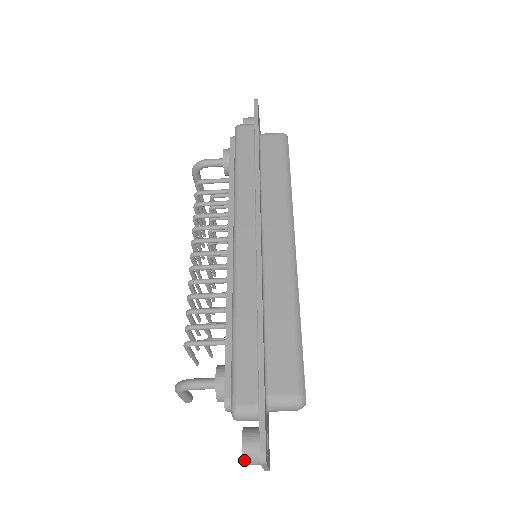
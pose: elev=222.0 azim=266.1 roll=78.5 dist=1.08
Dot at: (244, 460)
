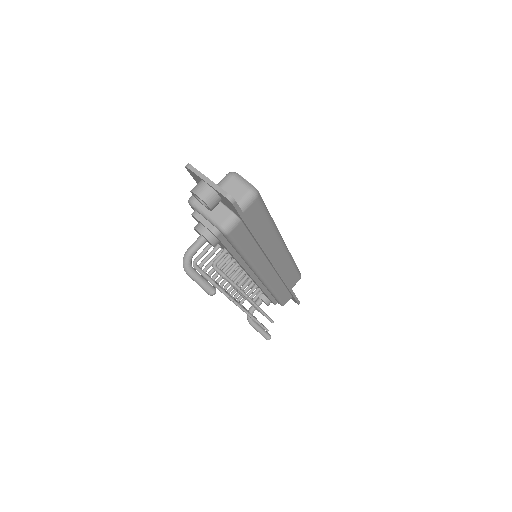
Dot at: (192, 191)
